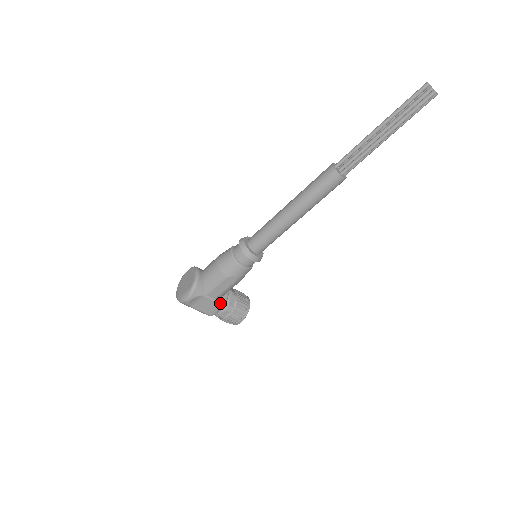
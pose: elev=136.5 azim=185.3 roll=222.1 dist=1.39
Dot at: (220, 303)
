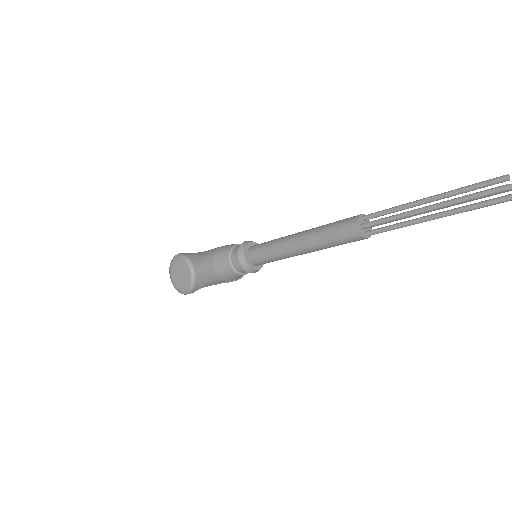
Dot at: (219, 283)
